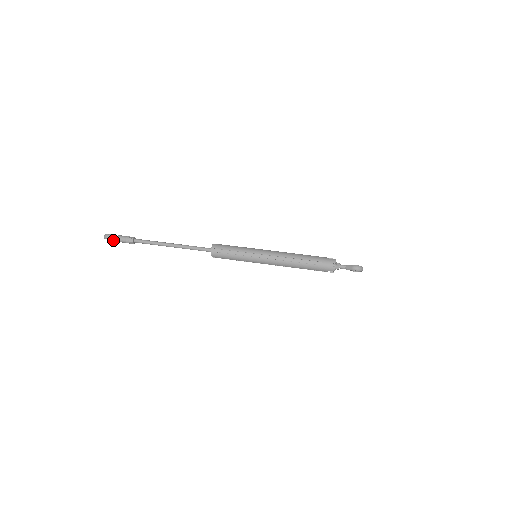
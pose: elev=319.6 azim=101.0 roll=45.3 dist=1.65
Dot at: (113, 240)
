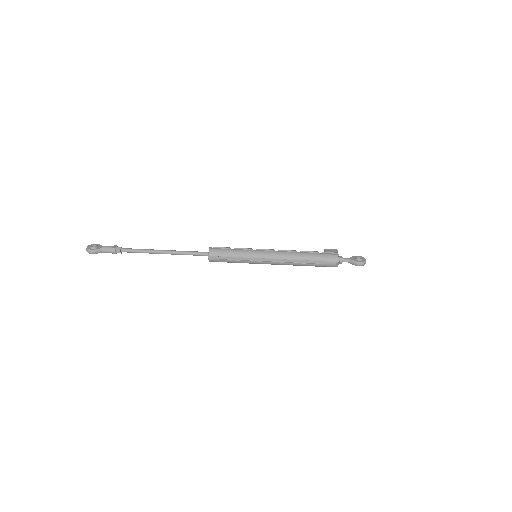
Dot at: occluded
